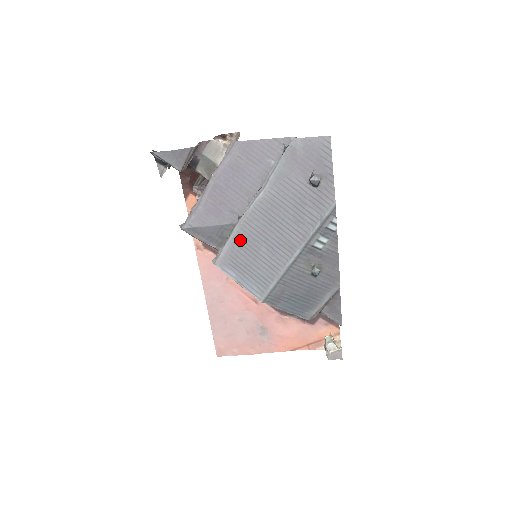
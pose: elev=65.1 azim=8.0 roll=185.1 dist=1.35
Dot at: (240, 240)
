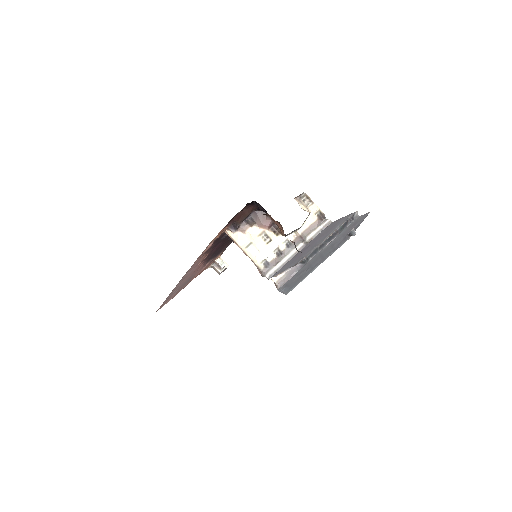
Dot at: (300, 272)
